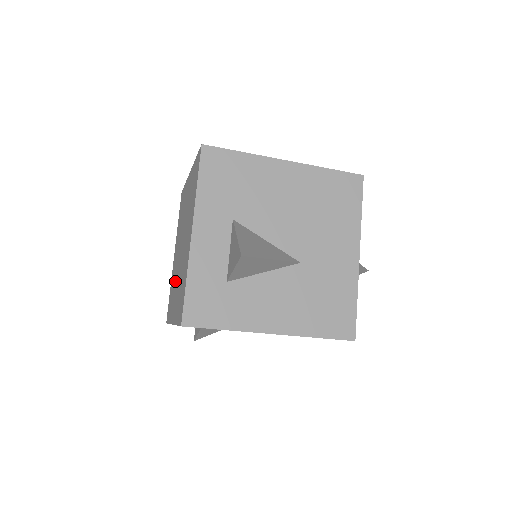
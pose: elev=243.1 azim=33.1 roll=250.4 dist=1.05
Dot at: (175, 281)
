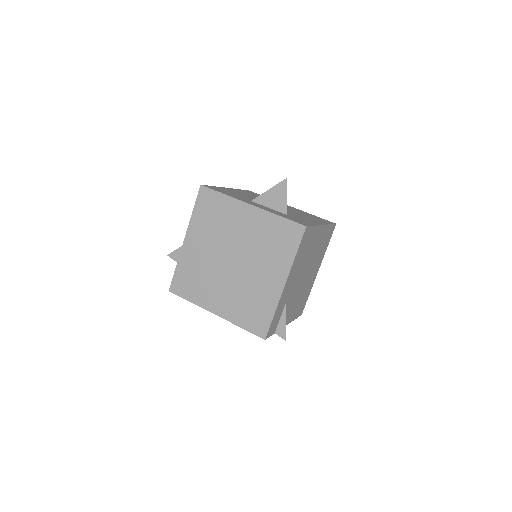
Dot at: (249, 286)
